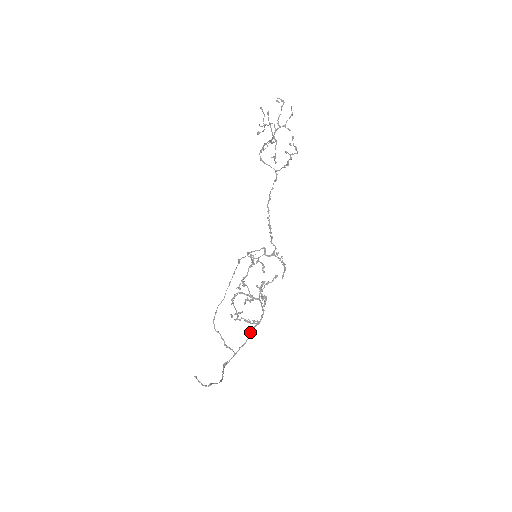
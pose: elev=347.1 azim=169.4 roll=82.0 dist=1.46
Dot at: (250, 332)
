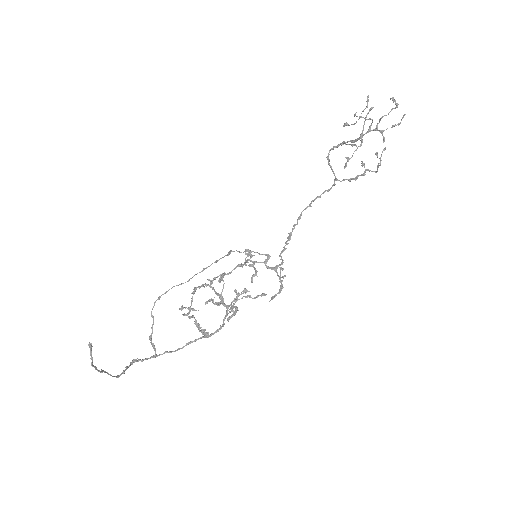
Dot at: (190, 341)
